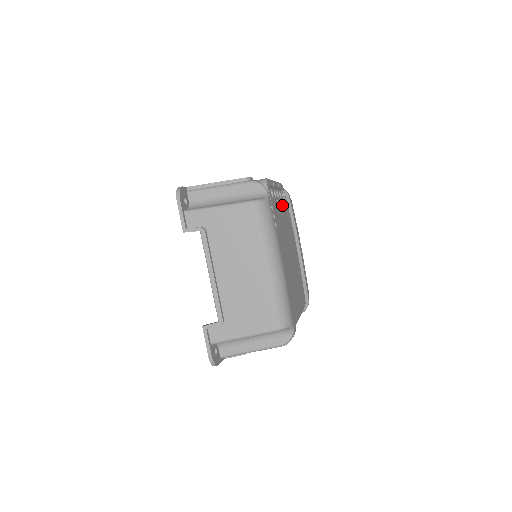
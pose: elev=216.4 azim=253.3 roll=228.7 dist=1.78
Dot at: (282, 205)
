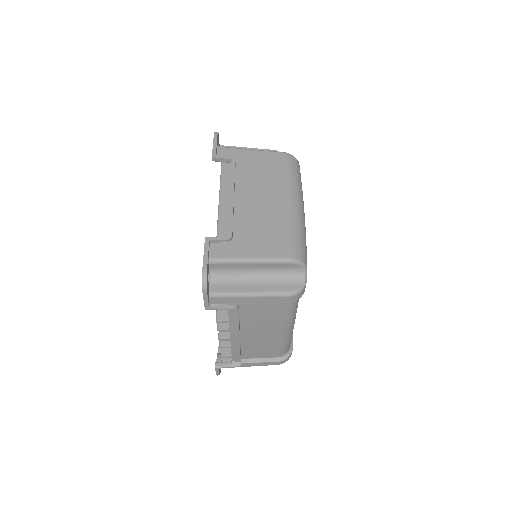
Dot at: occluded
